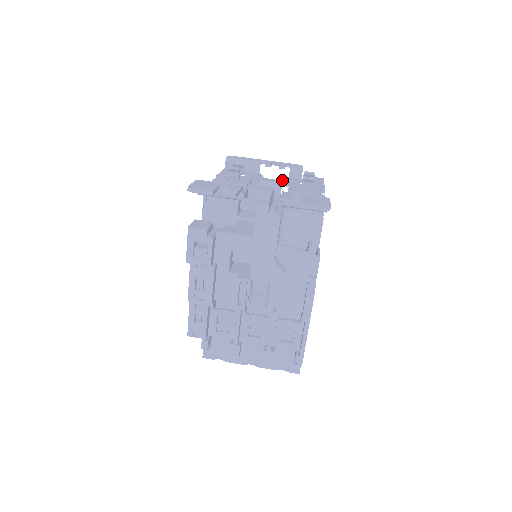
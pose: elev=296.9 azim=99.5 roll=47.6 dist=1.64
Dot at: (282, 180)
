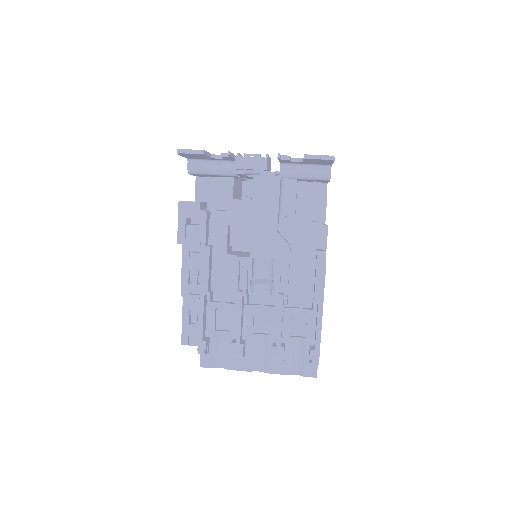
Dot at: occluded
